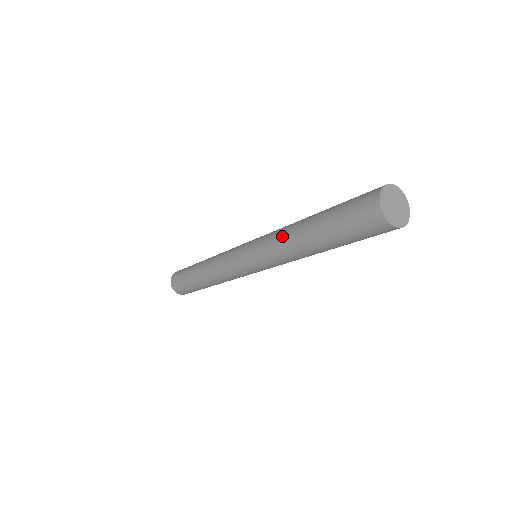
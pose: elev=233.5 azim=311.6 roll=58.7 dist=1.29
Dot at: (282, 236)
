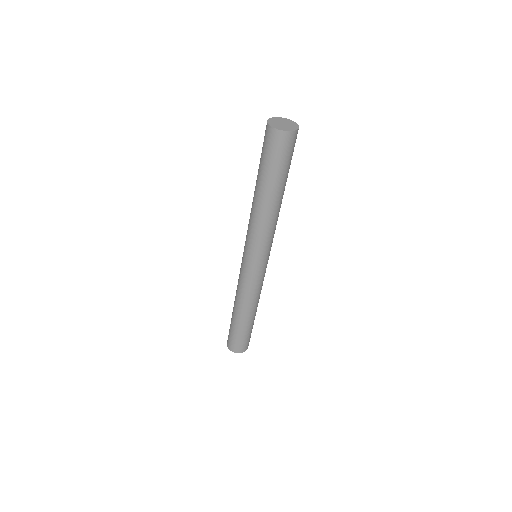
Dot at: (251, 213)
